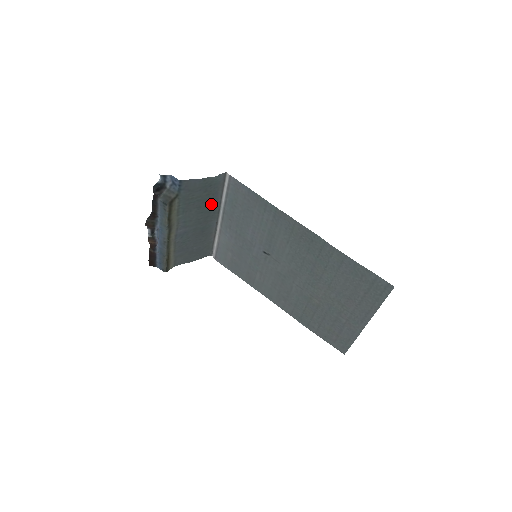
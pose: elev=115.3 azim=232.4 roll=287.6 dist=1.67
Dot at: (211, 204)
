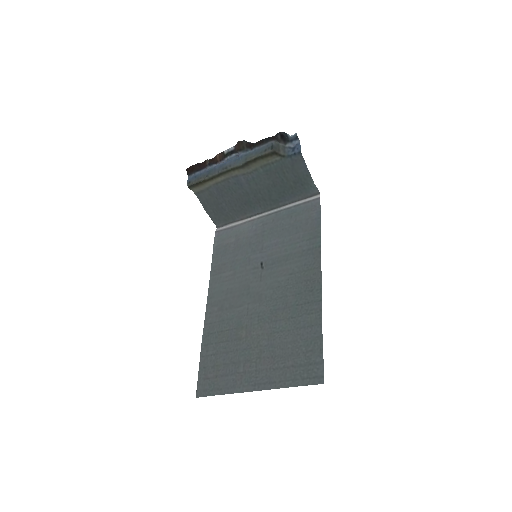
Dot at: (281, 196)
